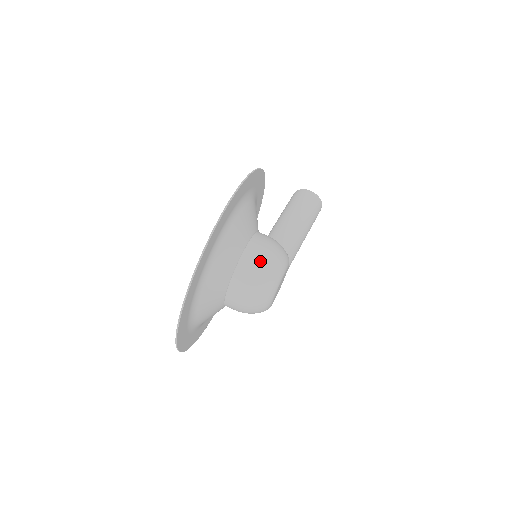
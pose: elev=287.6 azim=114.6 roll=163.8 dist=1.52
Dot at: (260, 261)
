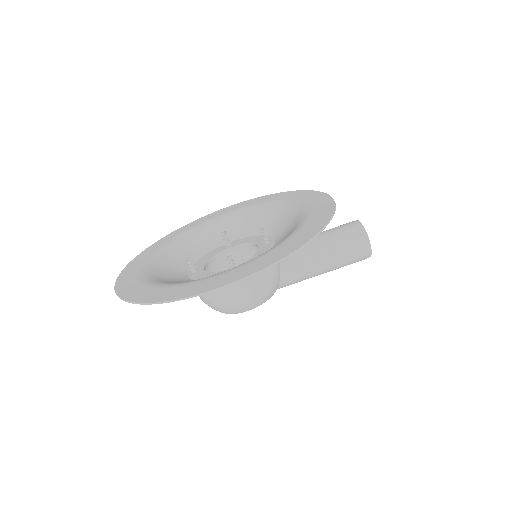
Dot at: (235, 297)
